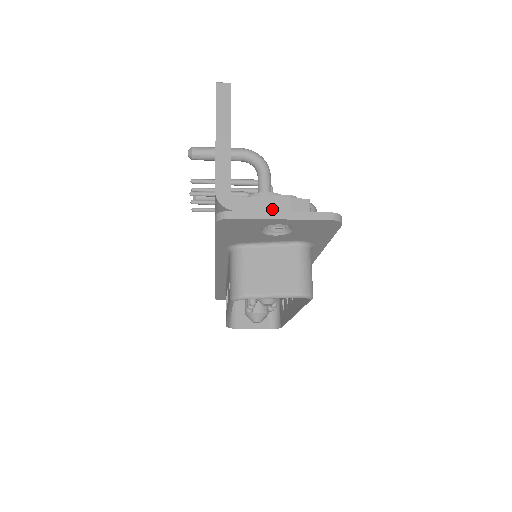
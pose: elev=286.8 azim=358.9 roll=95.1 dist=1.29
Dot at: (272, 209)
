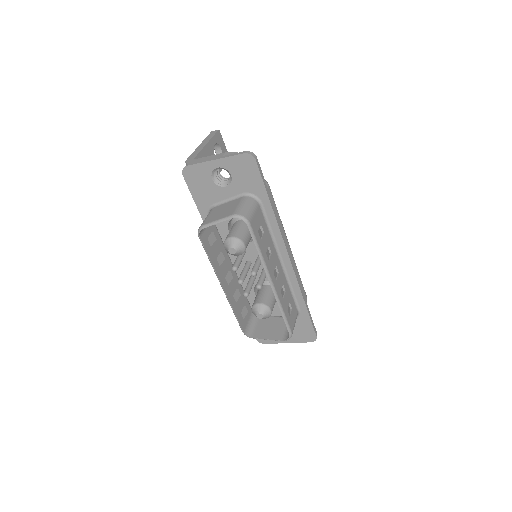
Dot at: (212, 158)
